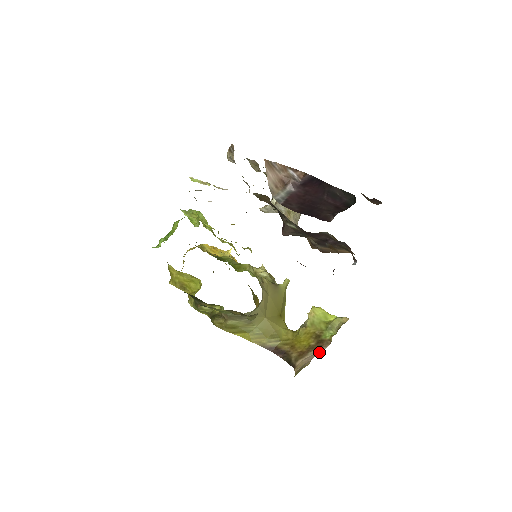
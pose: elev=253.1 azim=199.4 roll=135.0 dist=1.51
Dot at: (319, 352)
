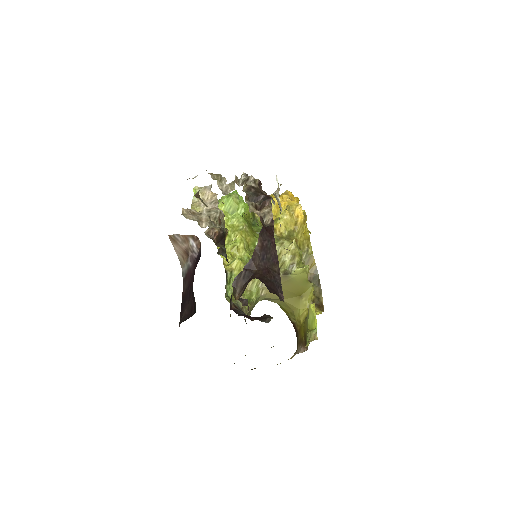
Dot at: (301, 351)
